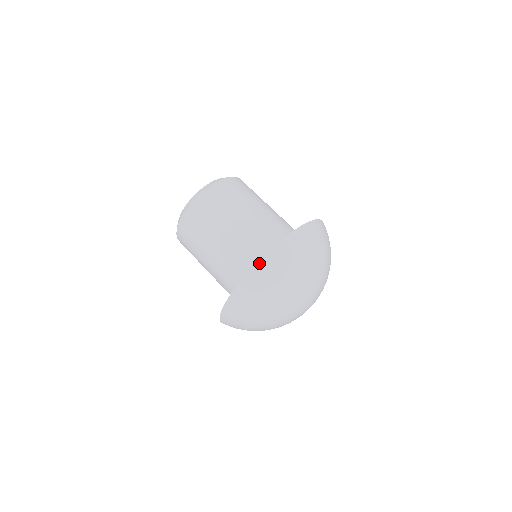
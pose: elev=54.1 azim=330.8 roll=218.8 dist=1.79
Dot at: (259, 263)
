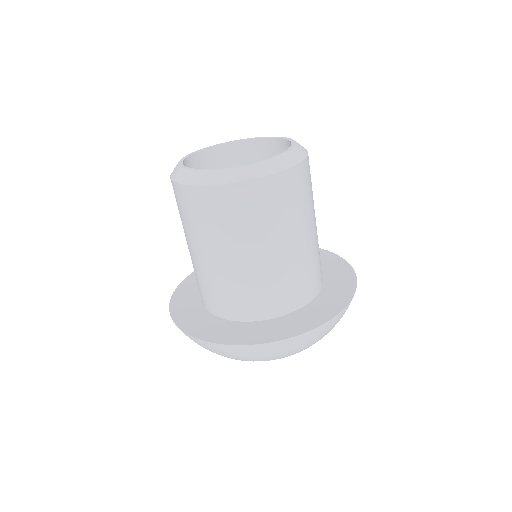
Dot at: (309, 332)
